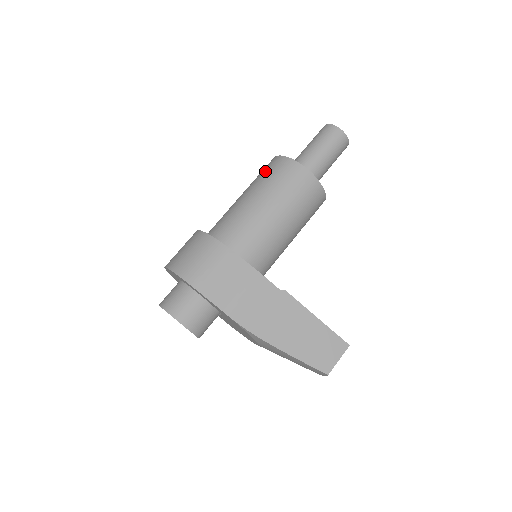
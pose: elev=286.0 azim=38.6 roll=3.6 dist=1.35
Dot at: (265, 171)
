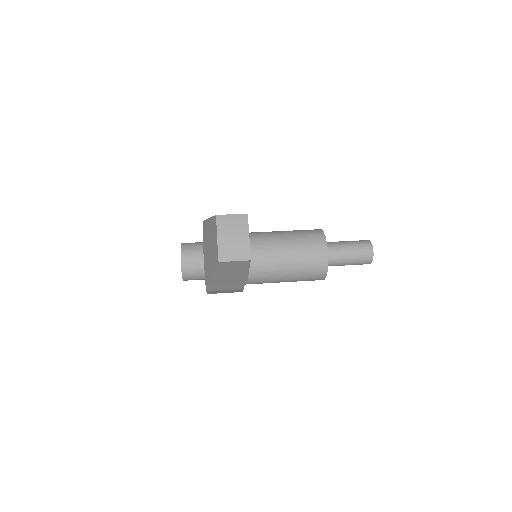
Dot at: occluded
